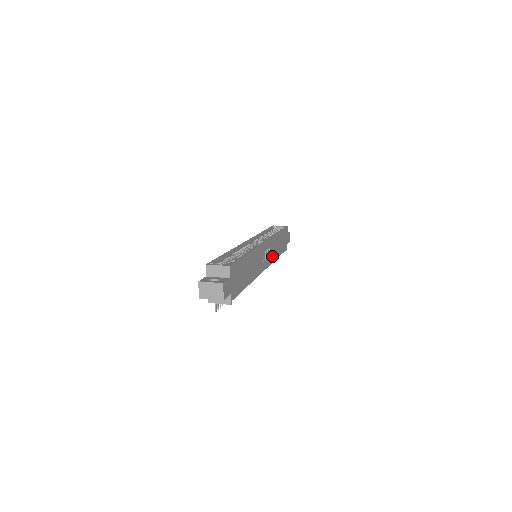
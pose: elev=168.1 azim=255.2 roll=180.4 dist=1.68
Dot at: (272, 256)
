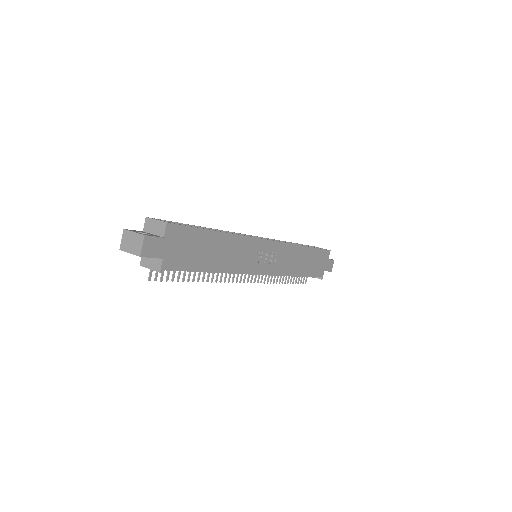
Dot at: (283, 266)
